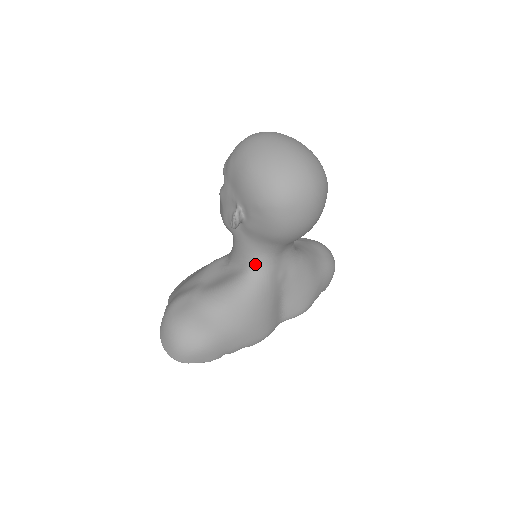
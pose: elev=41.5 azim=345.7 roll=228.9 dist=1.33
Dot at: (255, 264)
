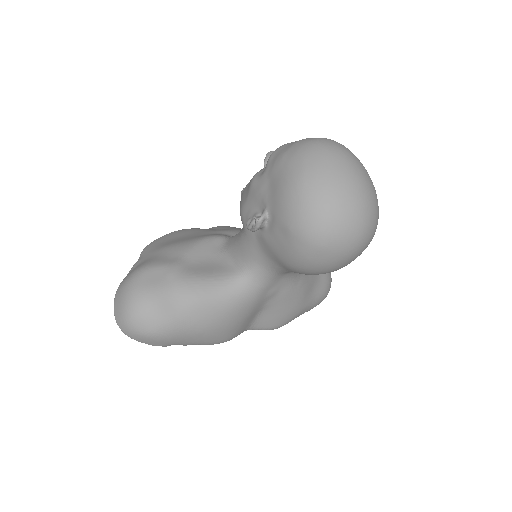
Dot at: (251, 272)
